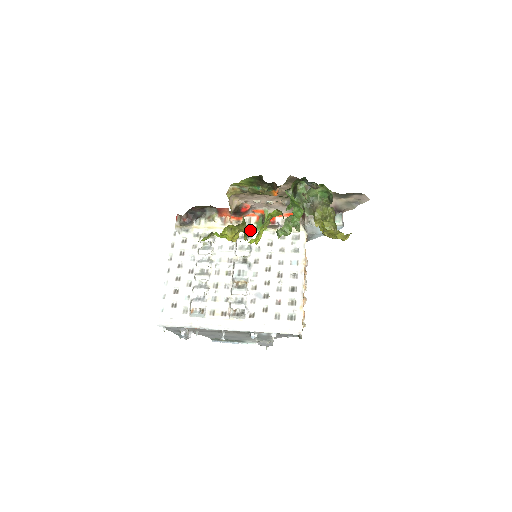
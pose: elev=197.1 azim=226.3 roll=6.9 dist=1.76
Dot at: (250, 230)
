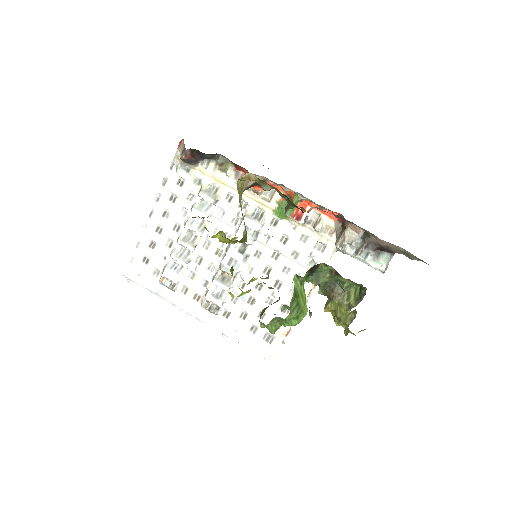
Dot at: (267, 209)
